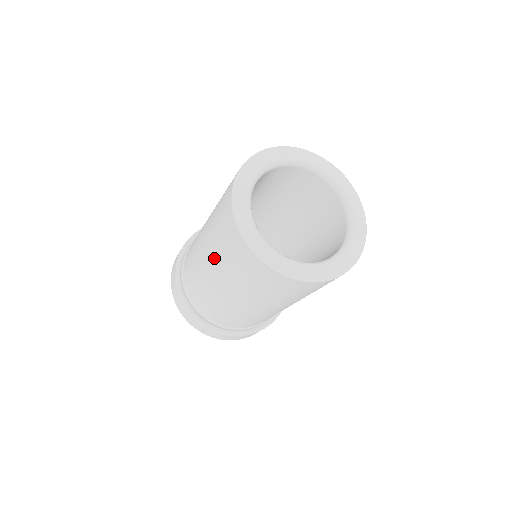
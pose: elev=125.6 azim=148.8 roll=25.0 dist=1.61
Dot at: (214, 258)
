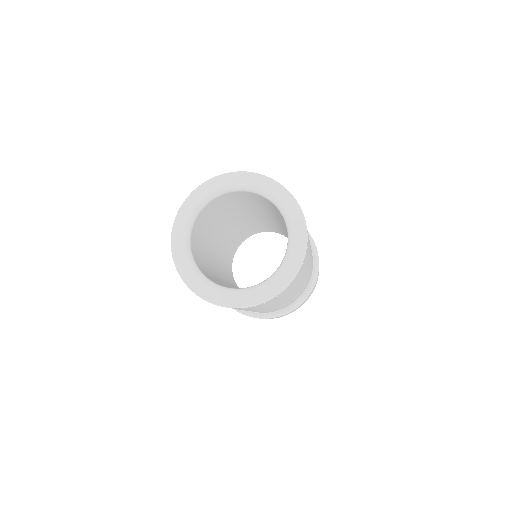
Dot at: occluded
